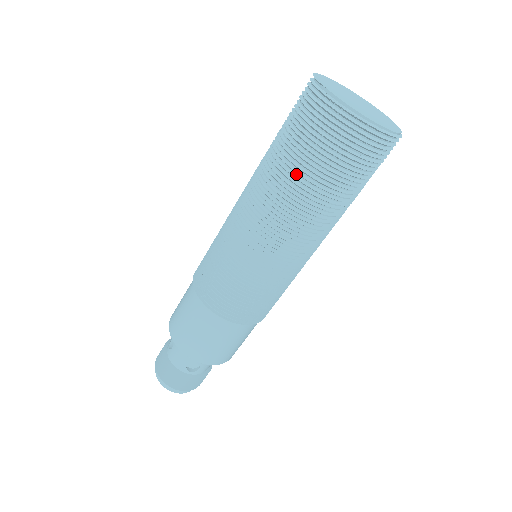
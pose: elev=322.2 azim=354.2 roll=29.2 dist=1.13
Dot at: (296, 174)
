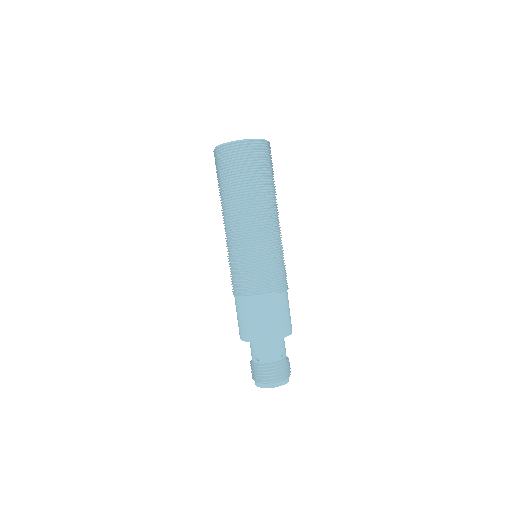
Dot at: occluded
